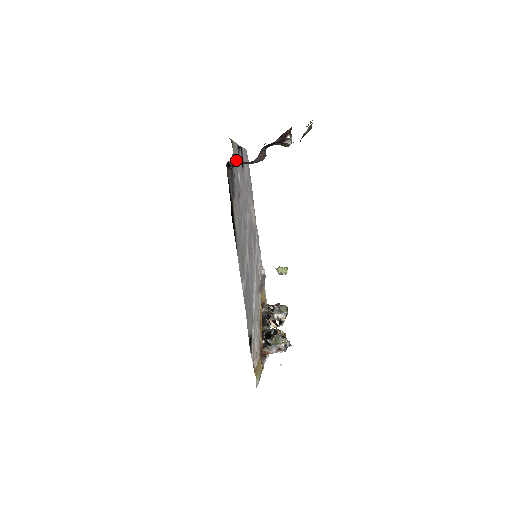
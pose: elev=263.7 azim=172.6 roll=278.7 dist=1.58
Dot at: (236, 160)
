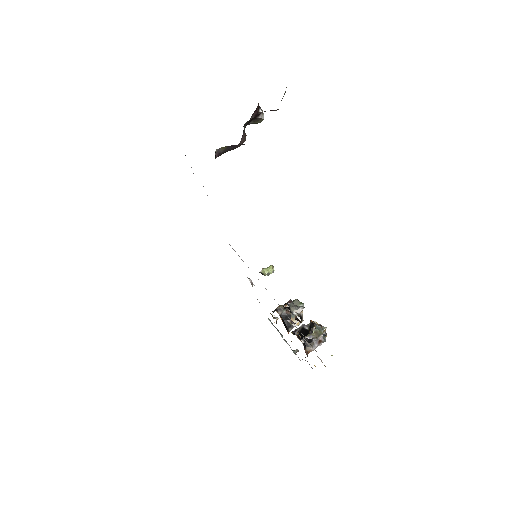
Dot at: occluded
